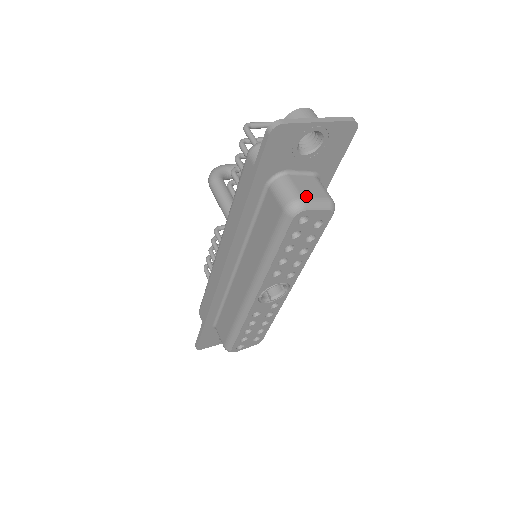
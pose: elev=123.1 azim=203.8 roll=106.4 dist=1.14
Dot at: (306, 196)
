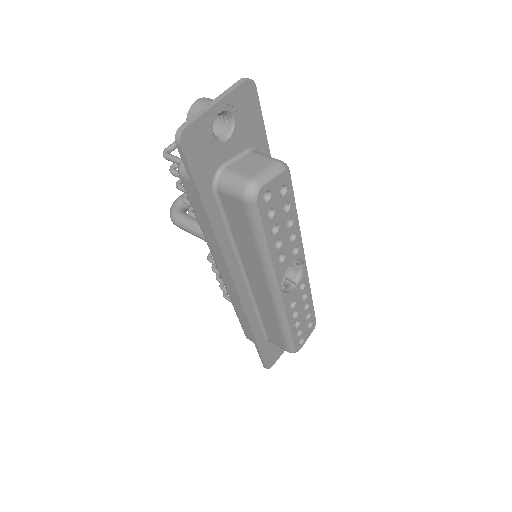
Dot at: (254, 174)
